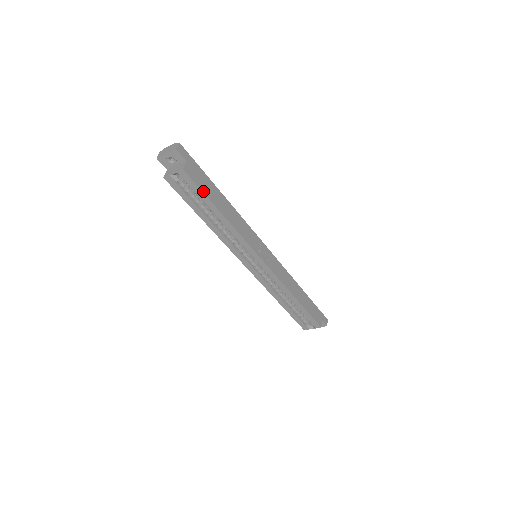
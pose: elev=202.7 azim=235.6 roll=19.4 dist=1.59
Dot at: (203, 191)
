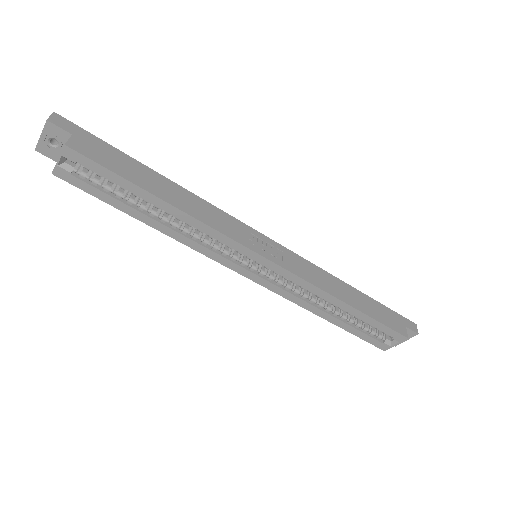
Dot at: (115, 172)
